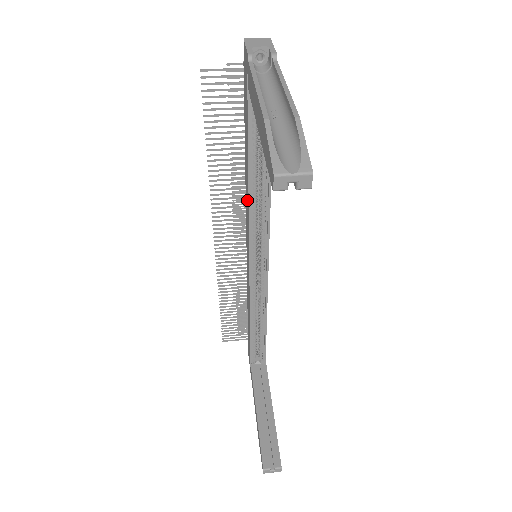
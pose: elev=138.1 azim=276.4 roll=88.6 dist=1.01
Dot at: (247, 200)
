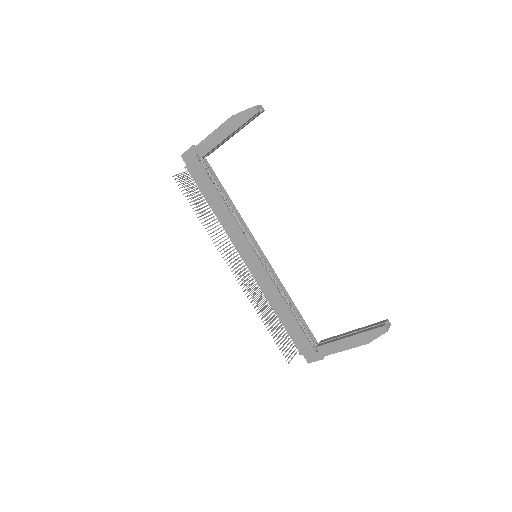
Dot at: (230, 223)
